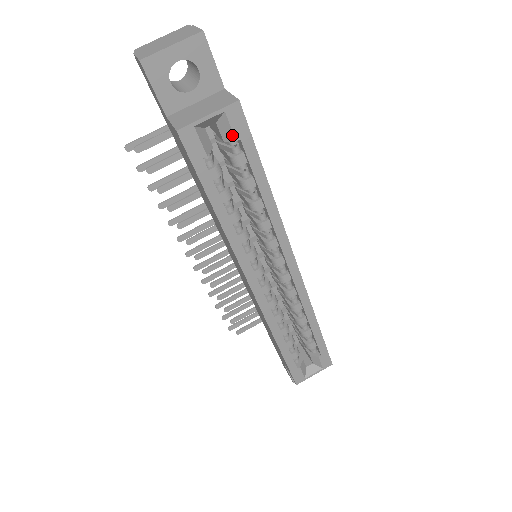
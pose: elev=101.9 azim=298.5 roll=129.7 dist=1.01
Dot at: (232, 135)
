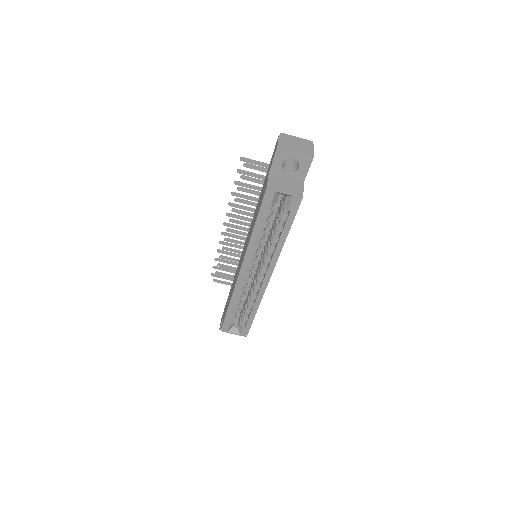
Dot at: (289, 206)
